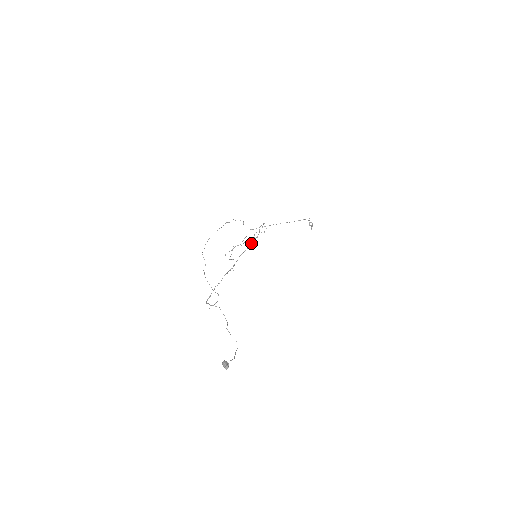
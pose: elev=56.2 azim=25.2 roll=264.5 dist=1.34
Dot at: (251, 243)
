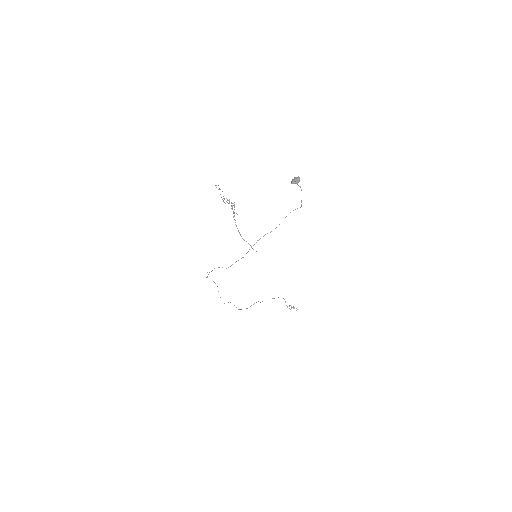
Dot at: (231, 205)
